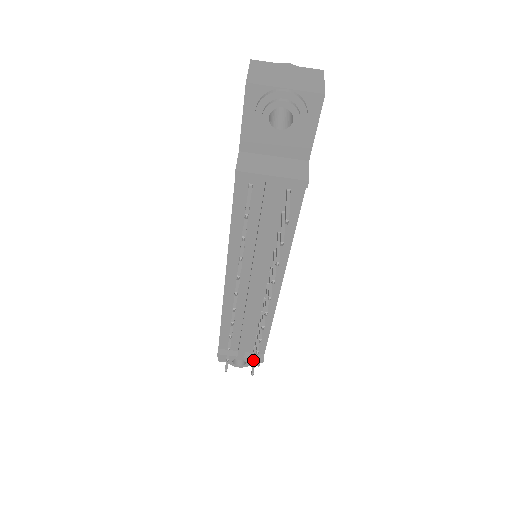
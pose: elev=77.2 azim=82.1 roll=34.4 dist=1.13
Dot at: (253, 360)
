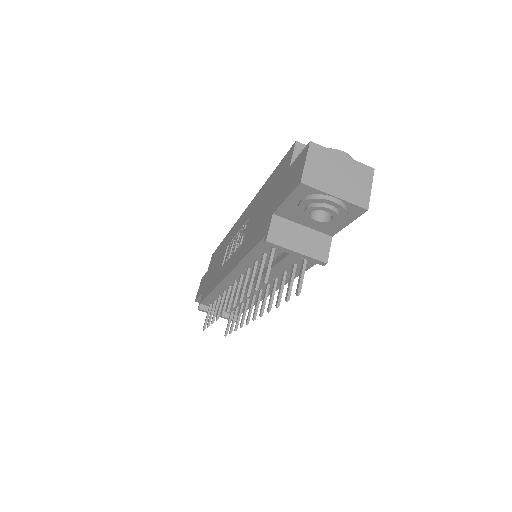
Dot at: (229, 324)
